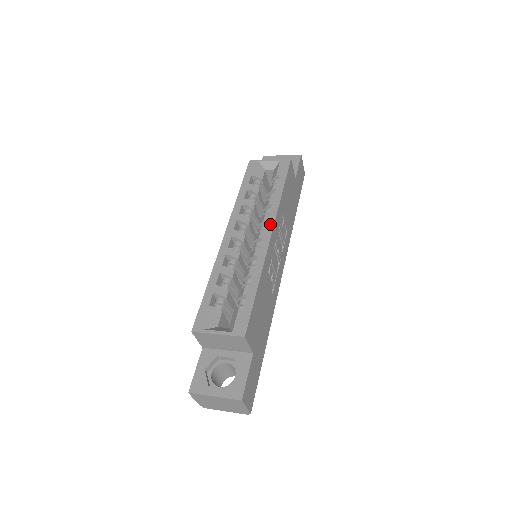
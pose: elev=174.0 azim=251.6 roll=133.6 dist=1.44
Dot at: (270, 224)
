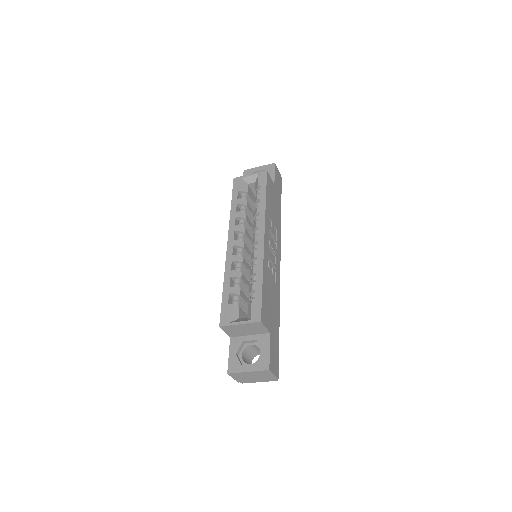
Dot at: (261, 229)
